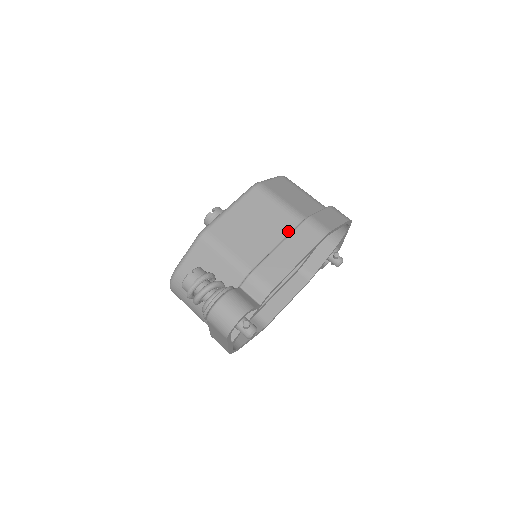
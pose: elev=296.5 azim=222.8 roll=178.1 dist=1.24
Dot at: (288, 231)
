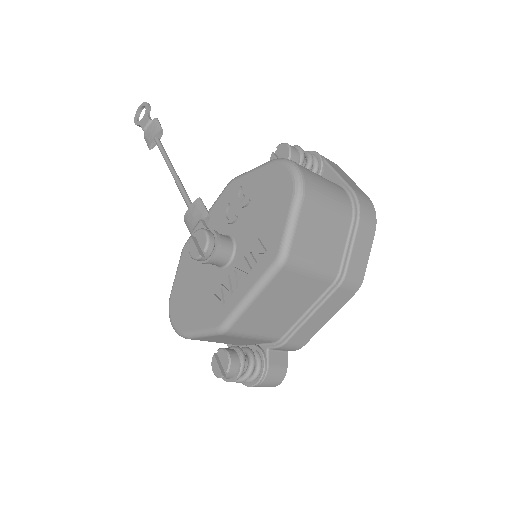
Dot at: (319, 296)
